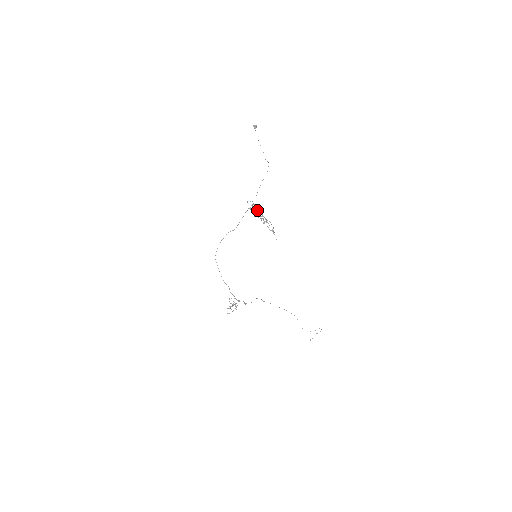
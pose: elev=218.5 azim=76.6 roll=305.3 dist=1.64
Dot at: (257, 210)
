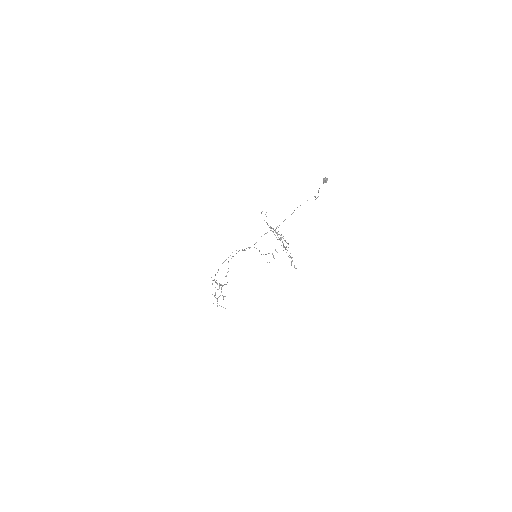
Dot at: occluded
